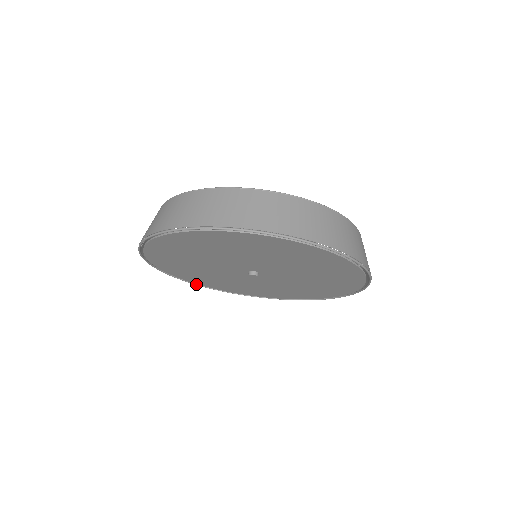
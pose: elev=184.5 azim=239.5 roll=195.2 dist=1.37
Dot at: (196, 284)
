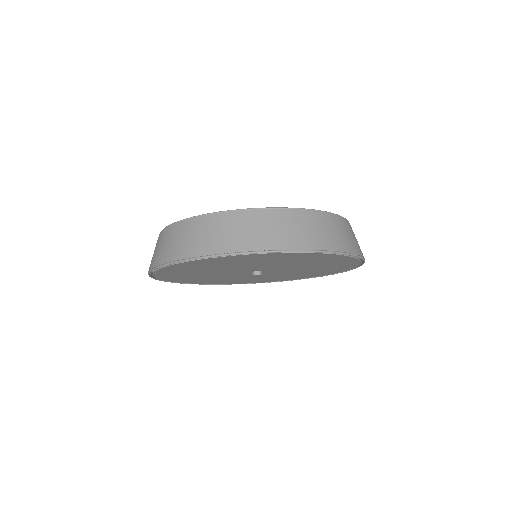
Dot at: (160, 280)
